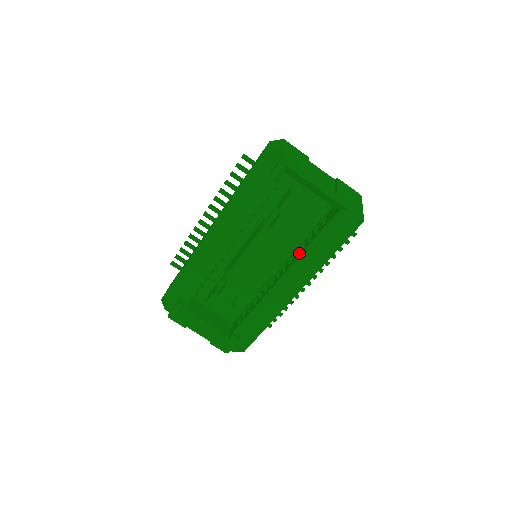
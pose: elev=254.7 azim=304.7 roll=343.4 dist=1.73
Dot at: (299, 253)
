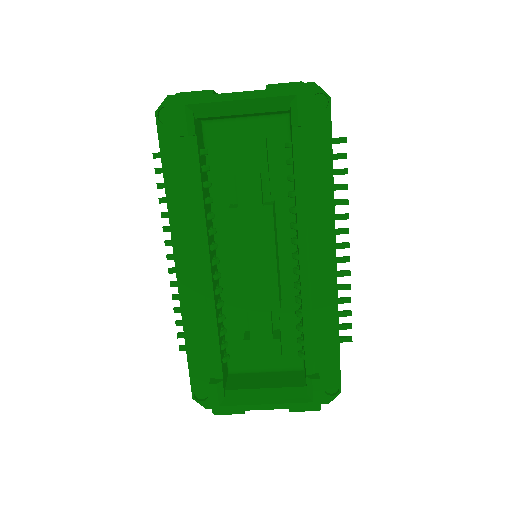
Dot at: occluded
